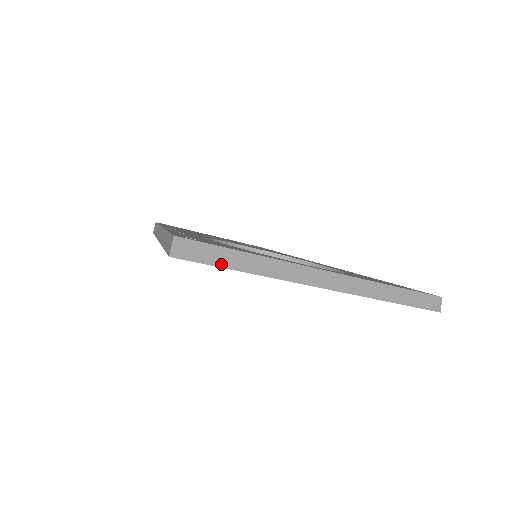
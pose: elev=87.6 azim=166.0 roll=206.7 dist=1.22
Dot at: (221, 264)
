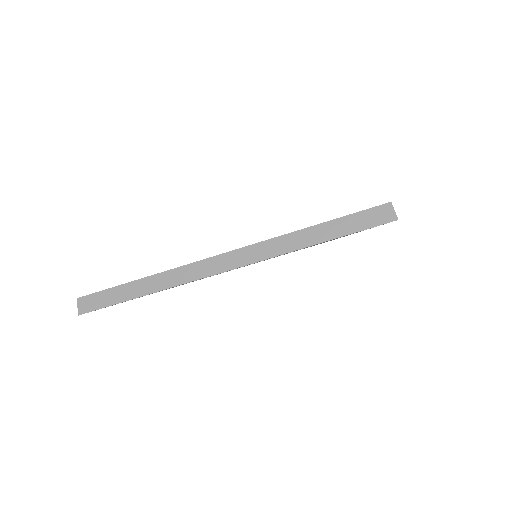
Dot at: (118, 301)
